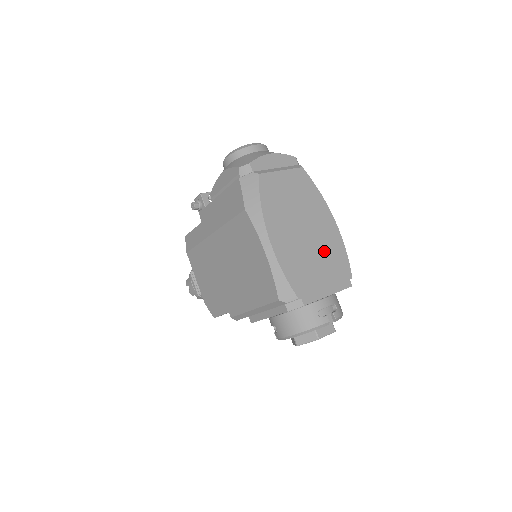
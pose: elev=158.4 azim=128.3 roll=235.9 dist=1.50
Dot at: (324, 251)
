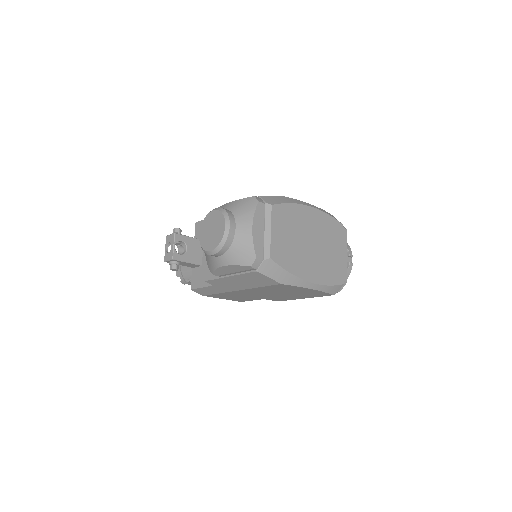
Dot at: (325, 237)
